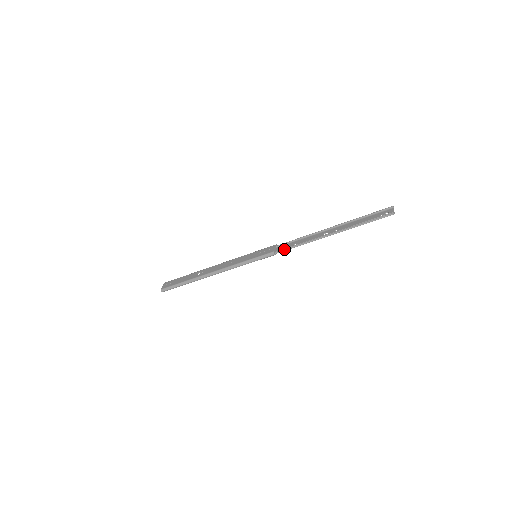
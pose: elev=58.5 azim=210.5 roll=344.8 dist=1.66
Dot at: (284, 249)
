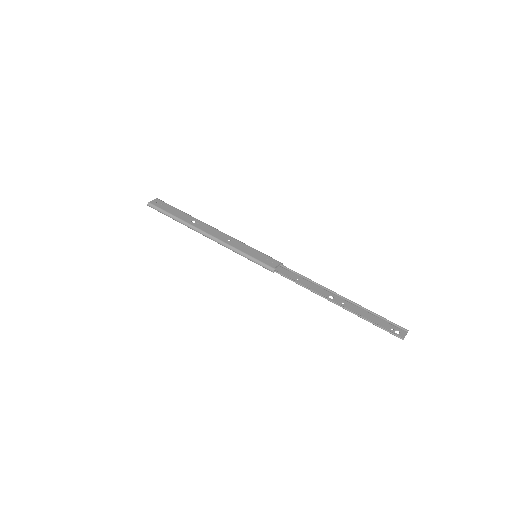
Dot at: (285, 275)
